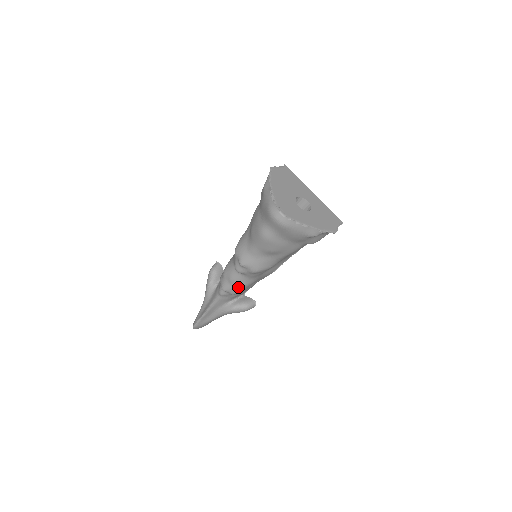
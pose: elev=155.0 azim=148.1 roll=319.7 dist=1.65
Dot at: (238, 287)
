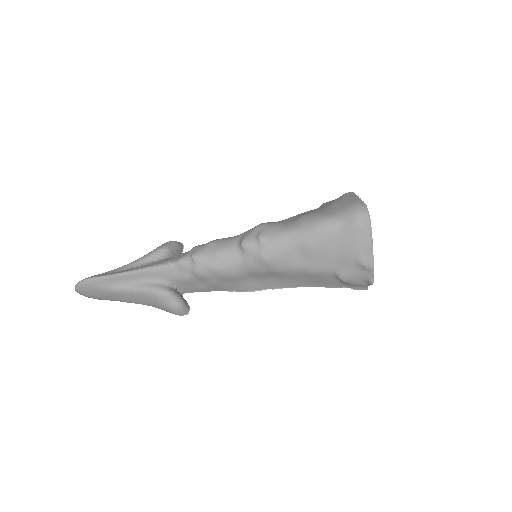
Dot at: (216, 265)
